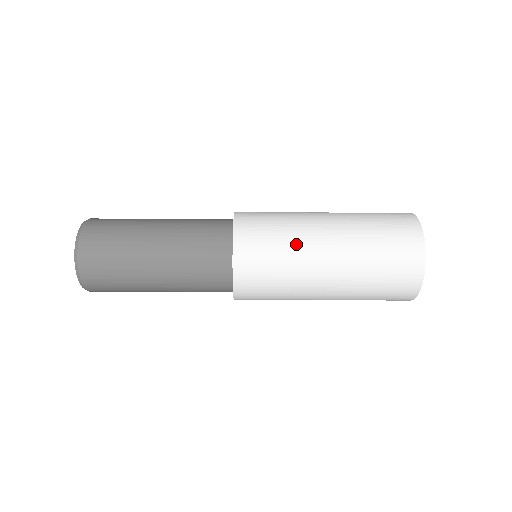
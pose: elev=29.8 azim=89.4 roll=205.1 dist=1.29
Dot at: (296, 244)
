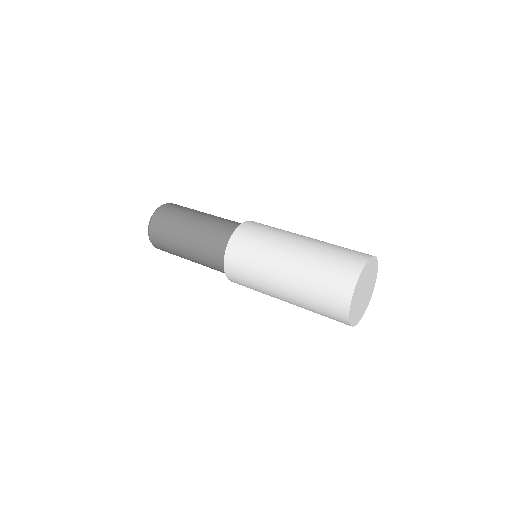
Dot at: (262, 269)
